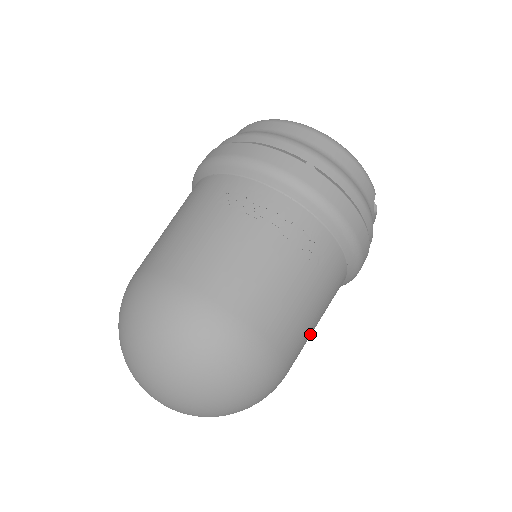
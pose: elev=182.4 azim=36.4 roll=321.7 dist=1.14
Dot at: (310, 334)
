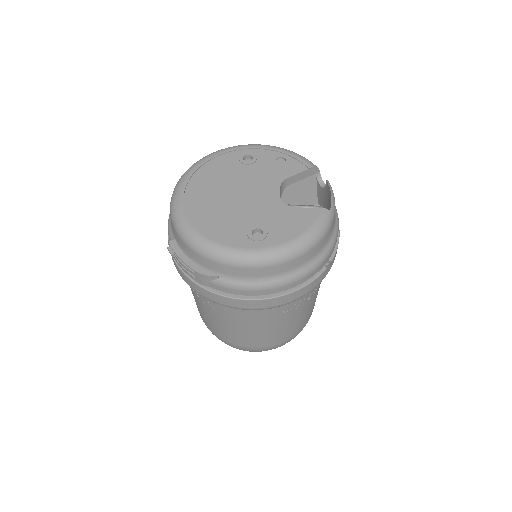
Dot at: occluded
